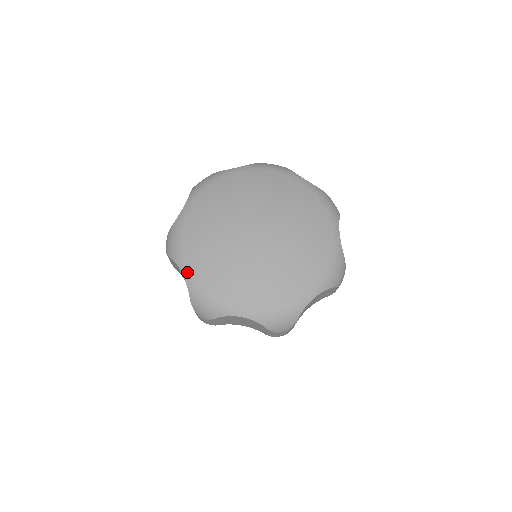
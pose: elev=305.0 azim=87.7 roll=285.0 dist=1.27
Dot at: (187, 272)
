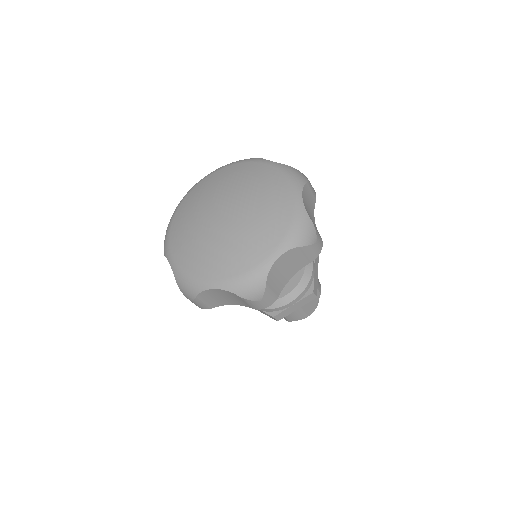
Dot at: (215, 283)
